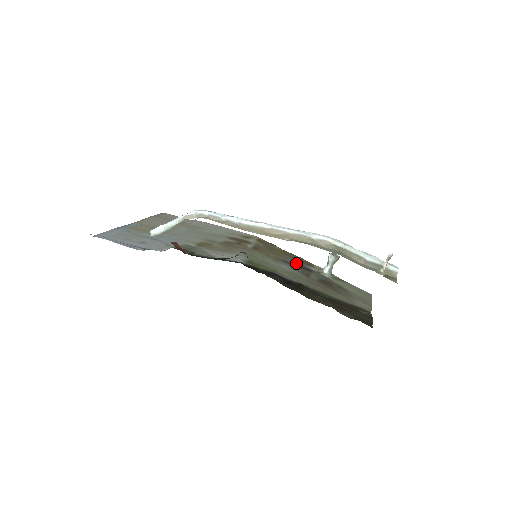
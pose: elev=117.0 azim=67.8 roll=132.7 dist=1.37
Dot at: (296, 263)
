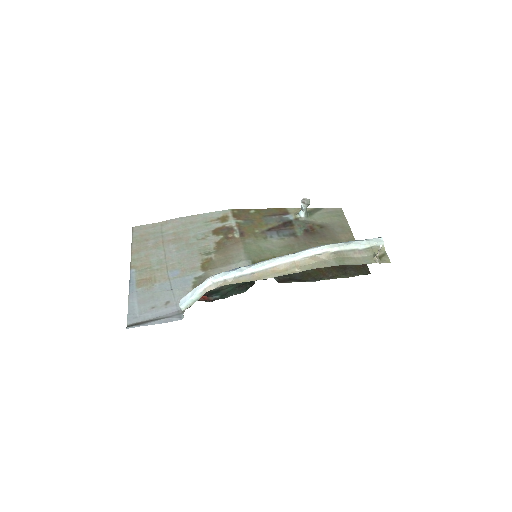
Dot at: (277, 222)
